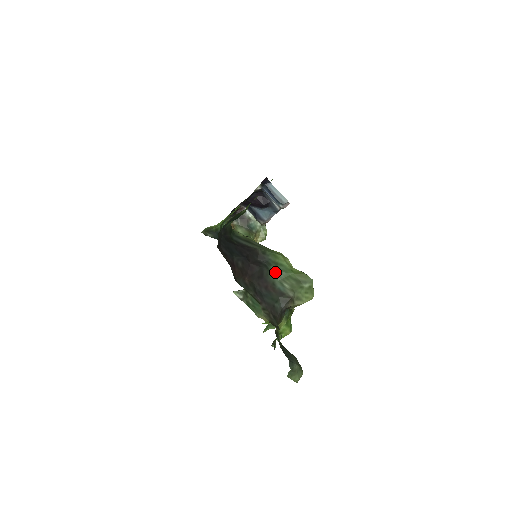
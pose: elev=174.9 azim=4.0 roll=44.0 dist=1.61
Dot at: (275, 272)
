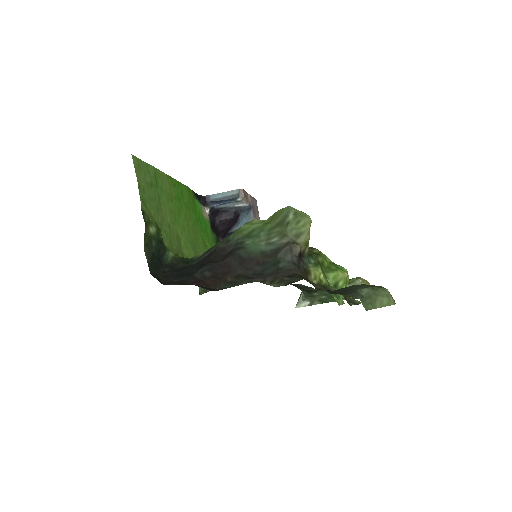
Dot at: (253, 243)
